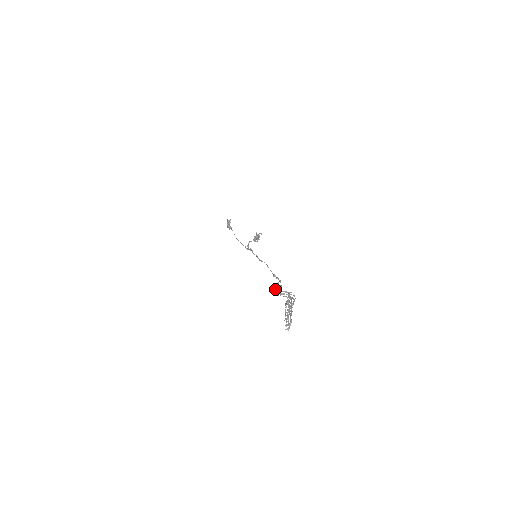
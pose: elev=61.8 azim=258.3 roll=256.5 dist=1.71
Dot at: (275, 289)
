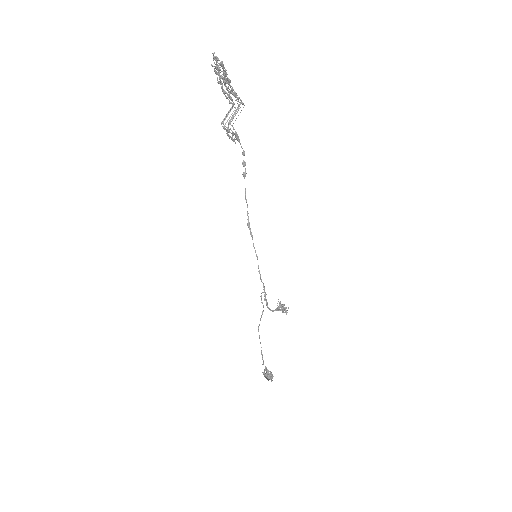
Dot at: occluded
